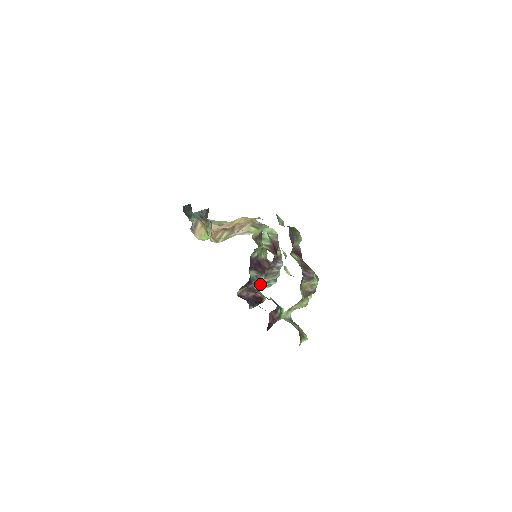
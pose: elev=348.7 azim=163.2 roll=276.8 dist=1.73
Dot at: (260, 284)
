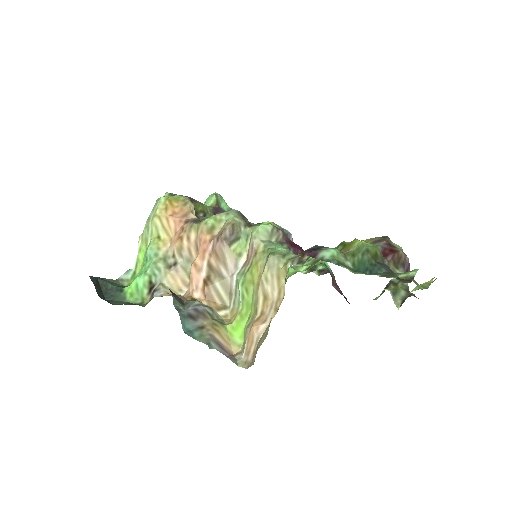
Dot at: occluded
